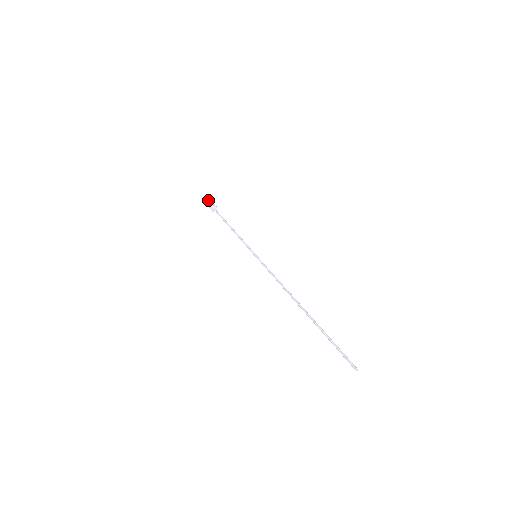
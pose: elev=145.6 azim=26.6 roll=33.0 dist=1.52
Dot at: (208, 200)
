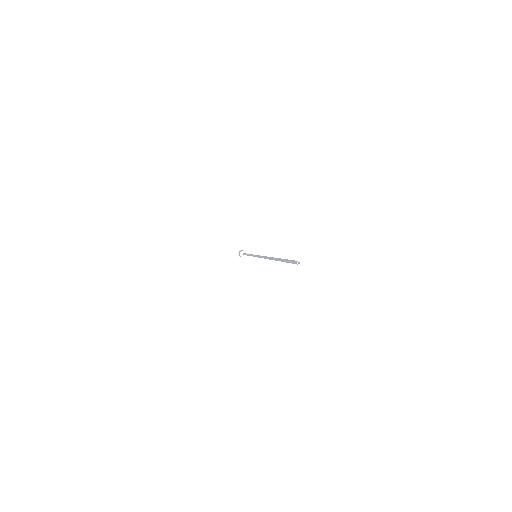
Dot at: (238, 253)
